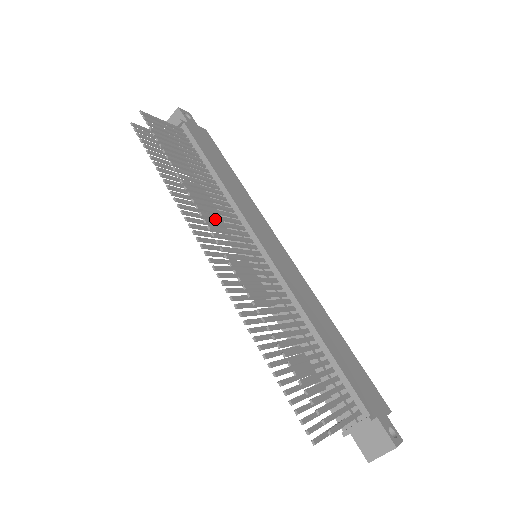
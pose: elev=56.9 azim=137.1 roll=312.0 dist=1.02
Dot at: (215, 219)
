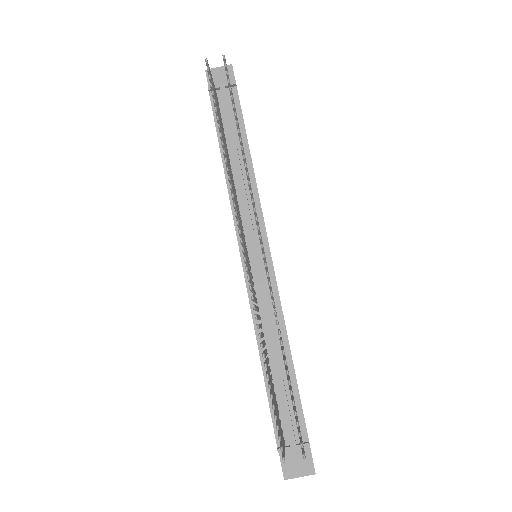
Dot at: occluded
